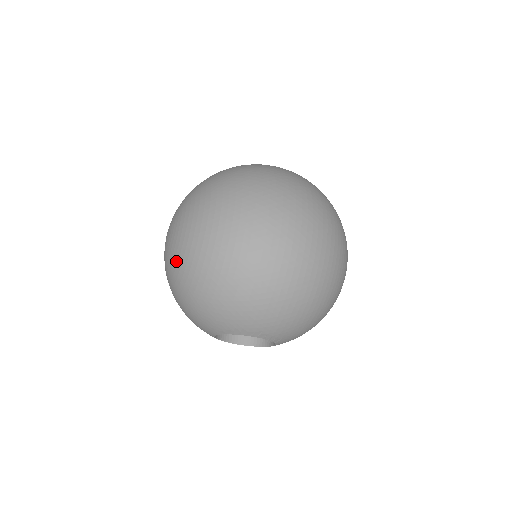
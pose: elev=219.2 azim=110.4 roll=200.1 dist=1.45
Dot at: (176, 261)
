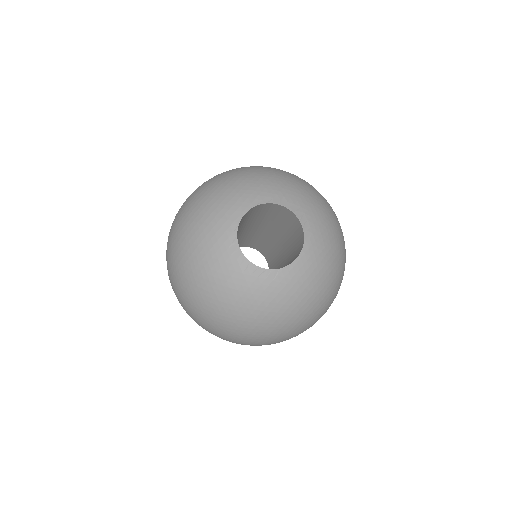
Dot at: (217, 175)
